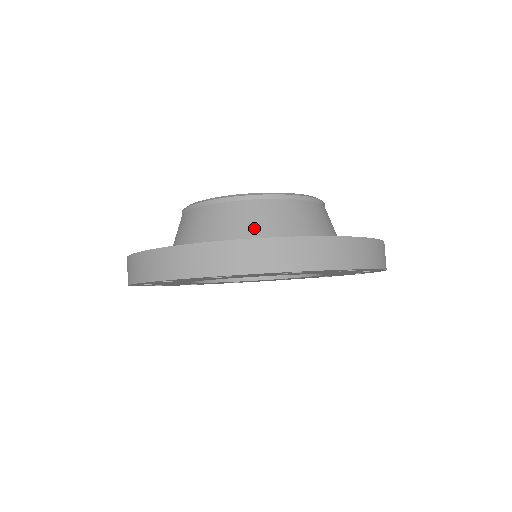
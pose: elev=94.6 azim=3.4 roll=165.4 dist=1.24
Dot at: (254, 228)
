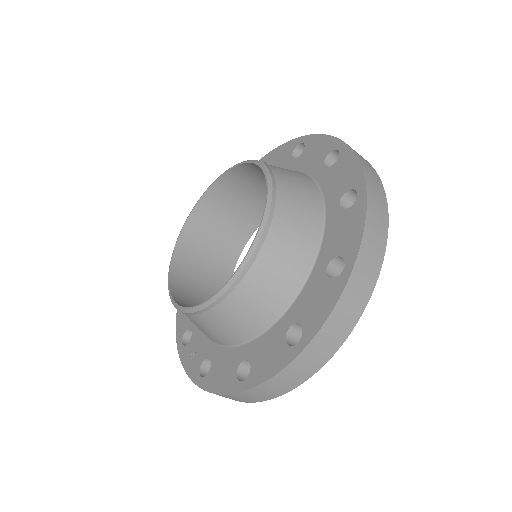
Dot at: (250, 321)
